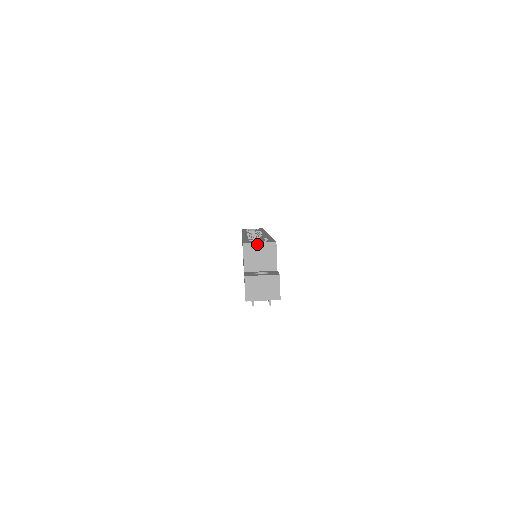
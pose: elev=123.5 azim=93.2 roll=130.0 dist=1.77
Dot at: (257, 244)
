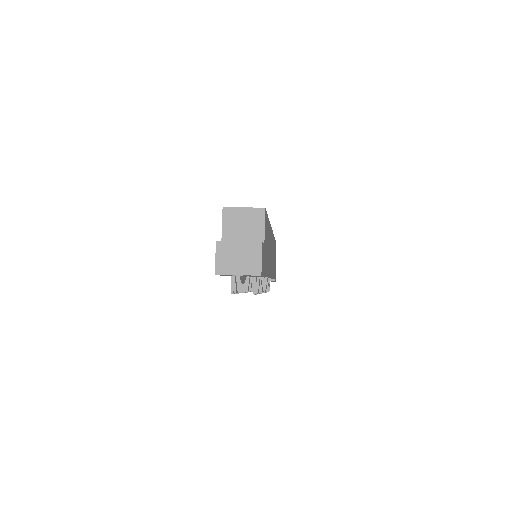
Dot at: (240, 209)
